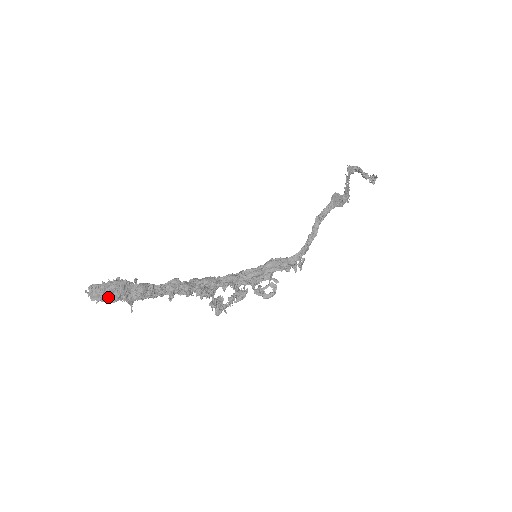
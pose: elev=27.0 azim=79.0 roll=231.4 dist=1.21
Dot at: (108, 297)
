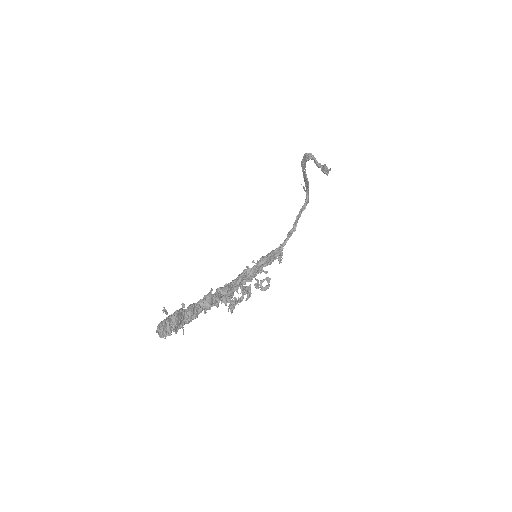
Dot at: occluded
